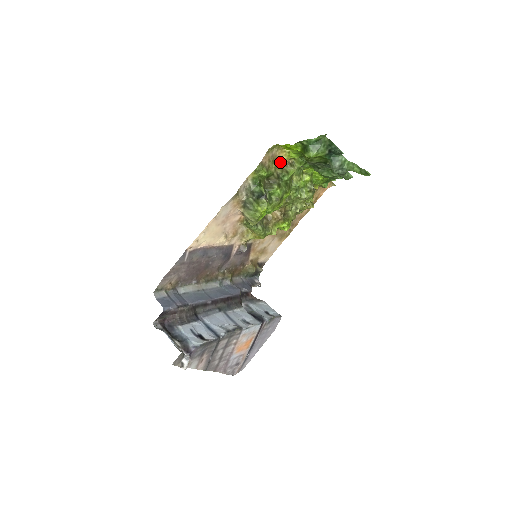
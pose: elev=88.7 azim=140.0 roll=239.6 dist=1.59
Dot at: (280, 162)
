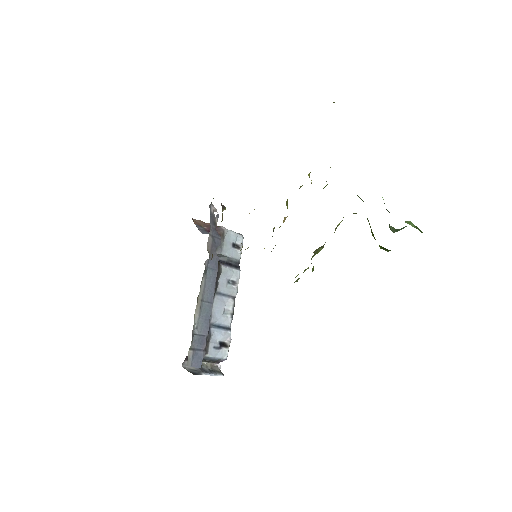
Dot at: occluded
